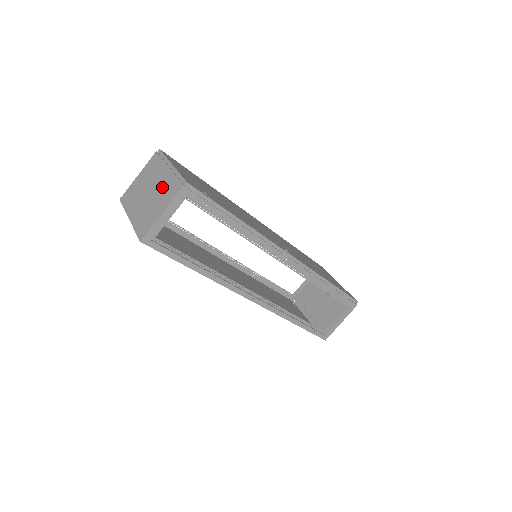
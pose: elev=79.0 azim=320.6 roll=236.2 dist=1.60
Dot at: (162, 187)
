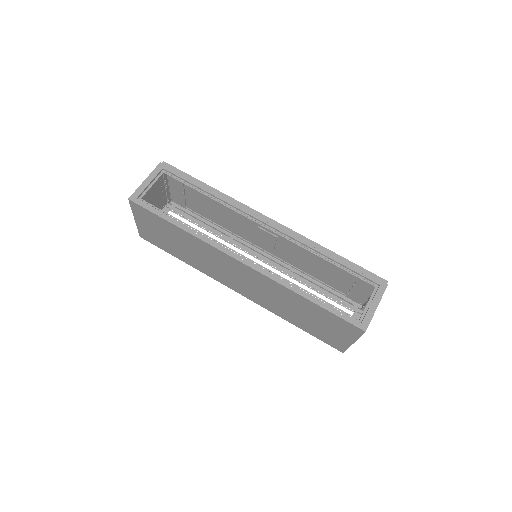
Dot at: (155, 186)
